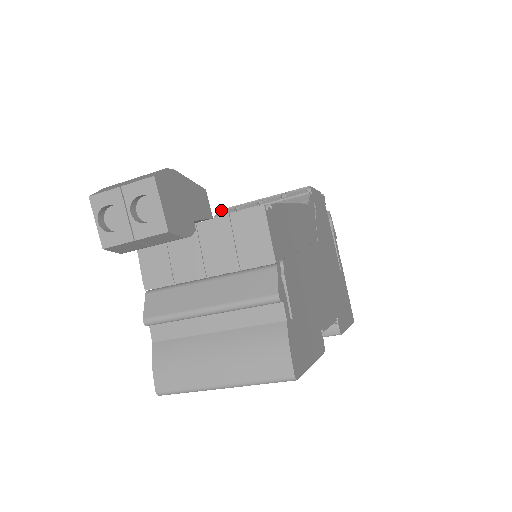
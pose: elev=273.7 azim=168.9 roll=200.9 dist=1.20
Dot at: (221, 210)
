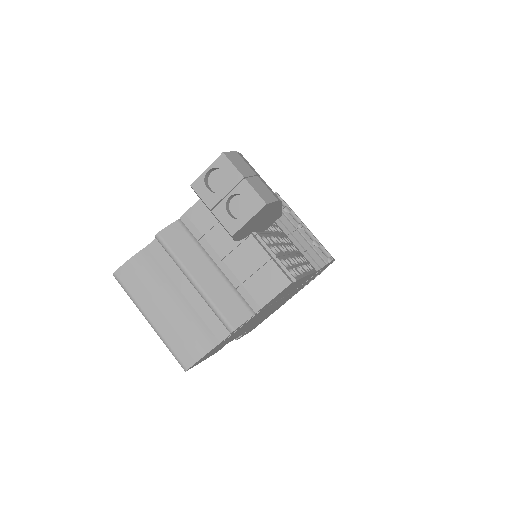
Dot at: (278, 195)
